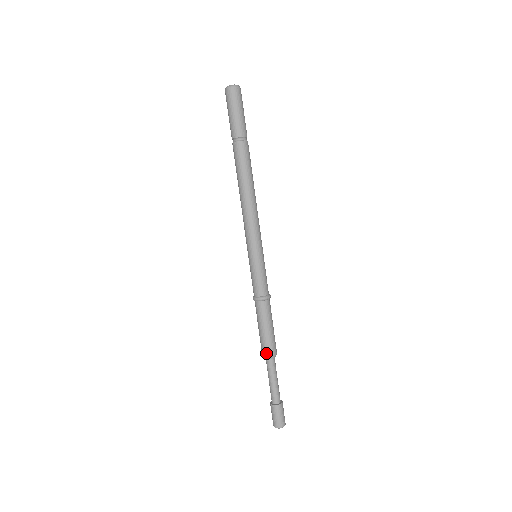
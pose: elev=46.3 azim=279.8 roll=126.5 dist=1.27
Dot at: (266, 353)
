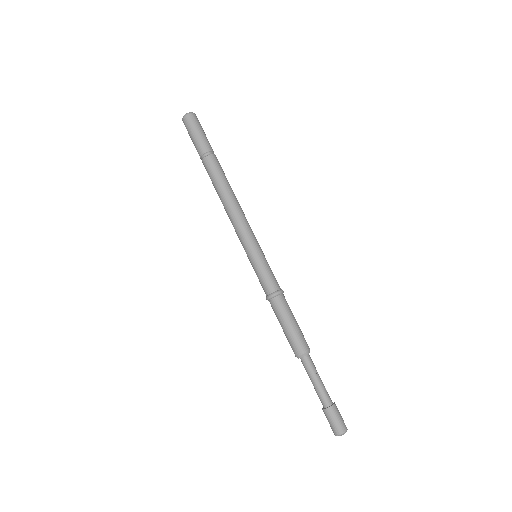
Dot at: (295, 352)
